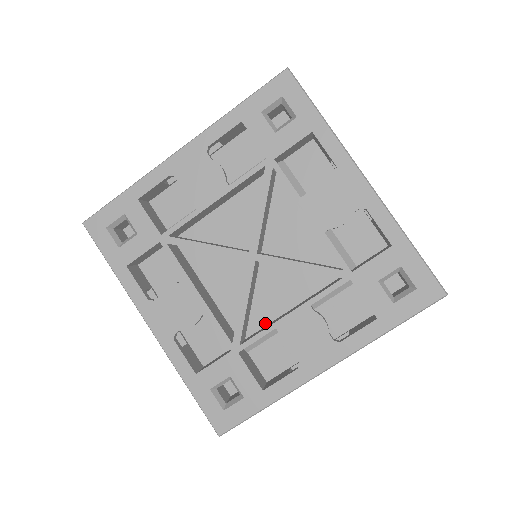
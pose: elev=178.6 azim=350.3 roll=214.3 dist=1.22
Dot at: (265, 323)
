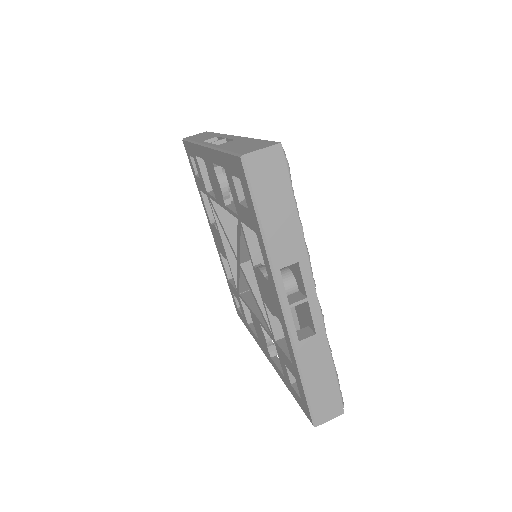
Dot at: occluded
